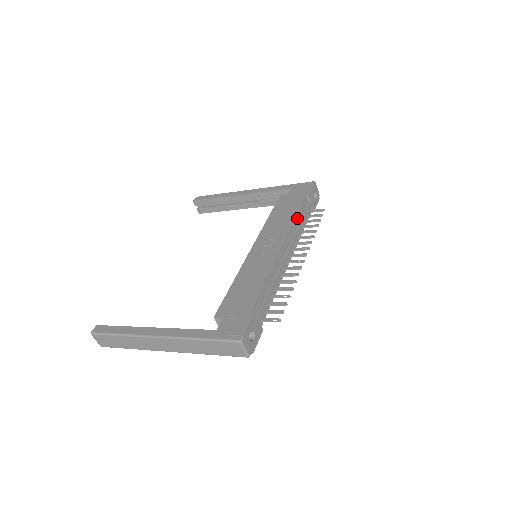
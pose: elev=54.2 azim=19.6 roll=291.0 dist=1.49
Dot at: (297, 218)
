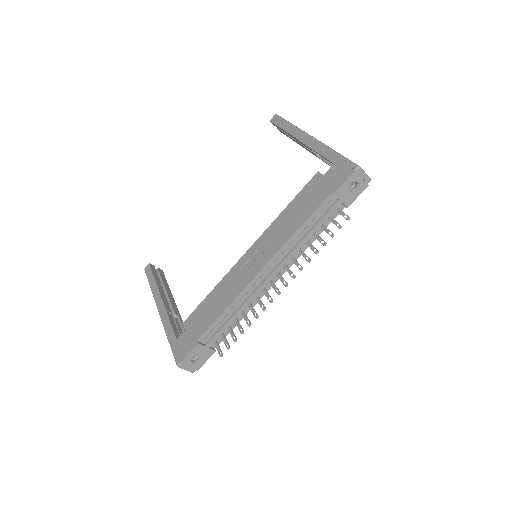
Dot at: (302, 229)
